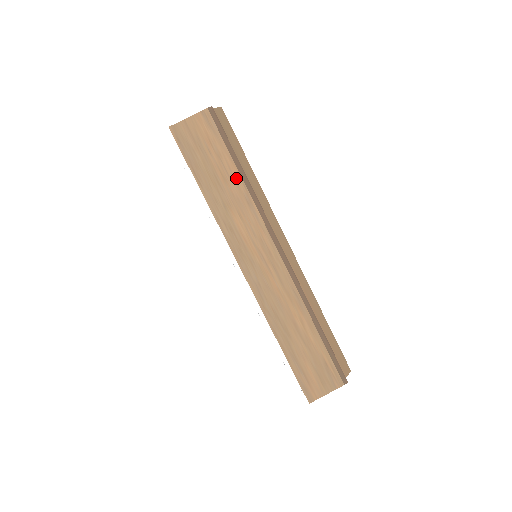
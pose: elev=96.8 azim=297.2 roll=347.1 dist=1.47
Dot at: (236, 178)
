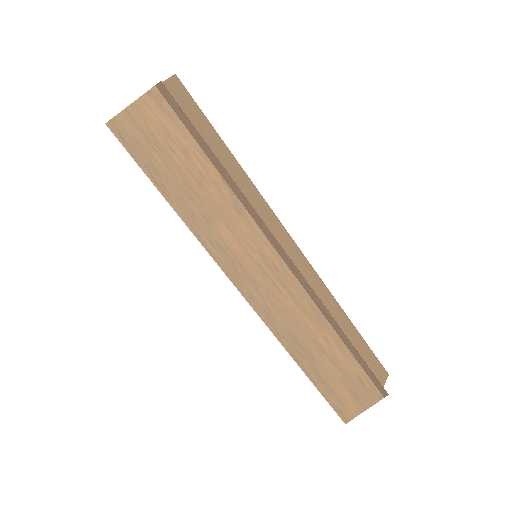
Dot at: (214, 179)
